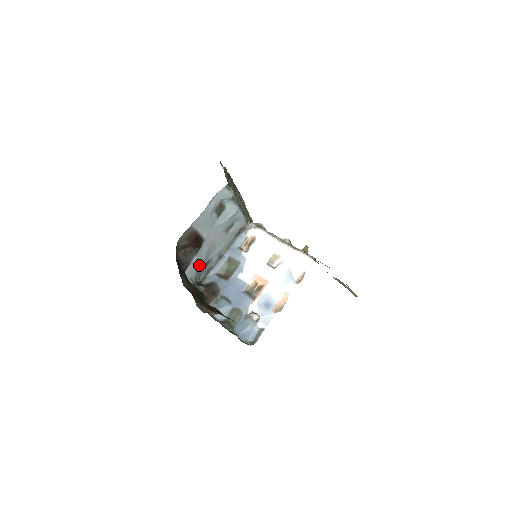
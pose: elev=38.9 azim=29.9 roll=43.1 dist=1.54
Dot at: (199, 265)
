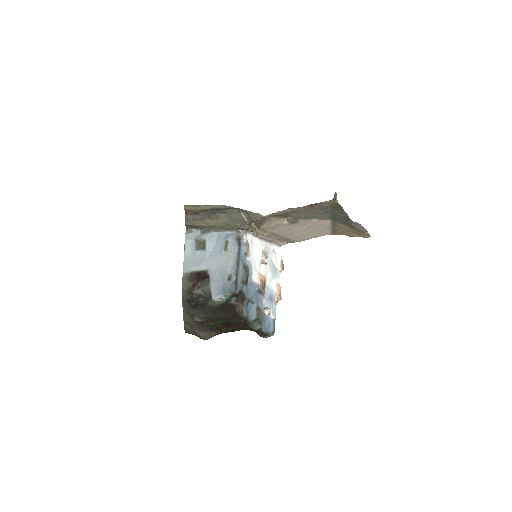
Dot at: (220, 286)
